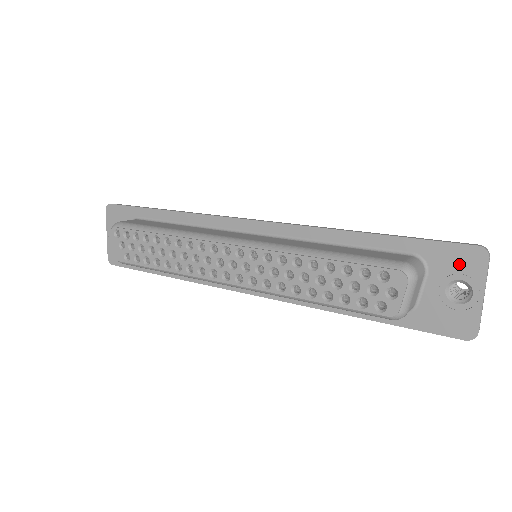
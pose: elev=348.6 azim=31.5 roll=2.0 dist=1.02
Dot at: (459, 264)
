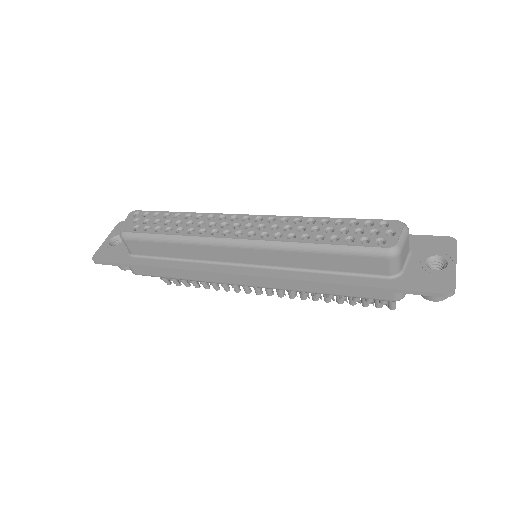
Dot at: (435, 246)
